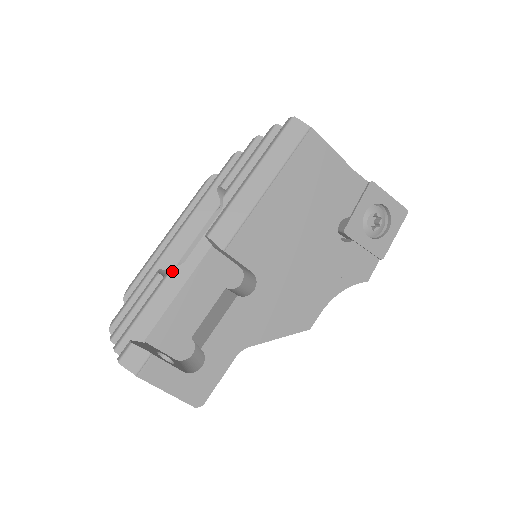
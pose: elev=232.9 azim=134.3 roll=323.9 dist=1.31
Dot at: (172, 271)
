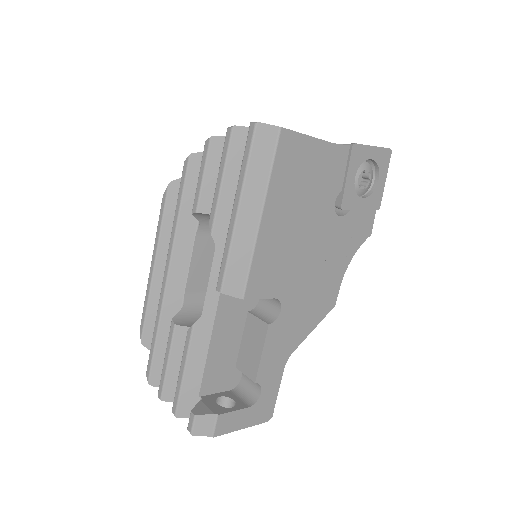
Dot at: (194, 328)
